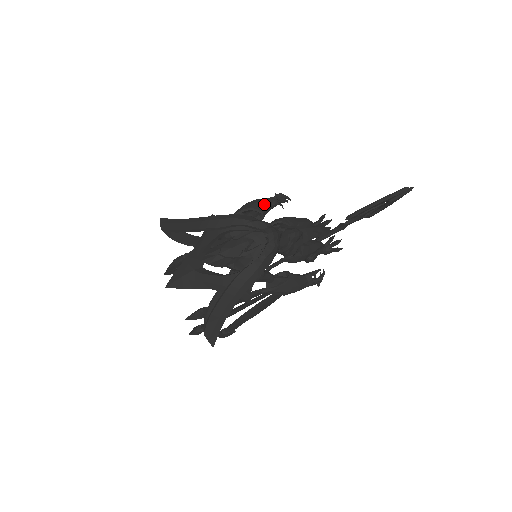
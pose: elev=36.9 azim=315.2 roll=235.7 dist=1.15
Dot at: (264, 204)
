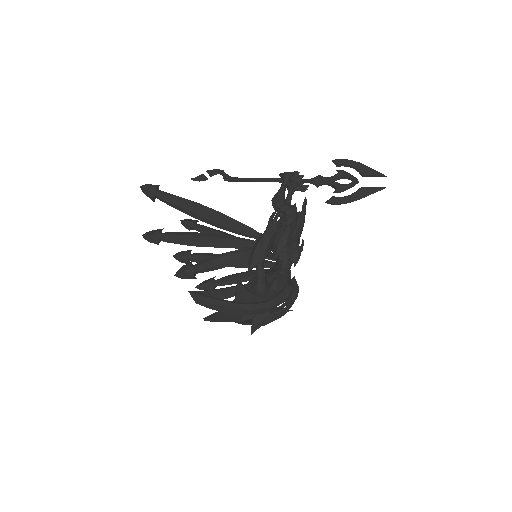
Dot at: (272, 243)
